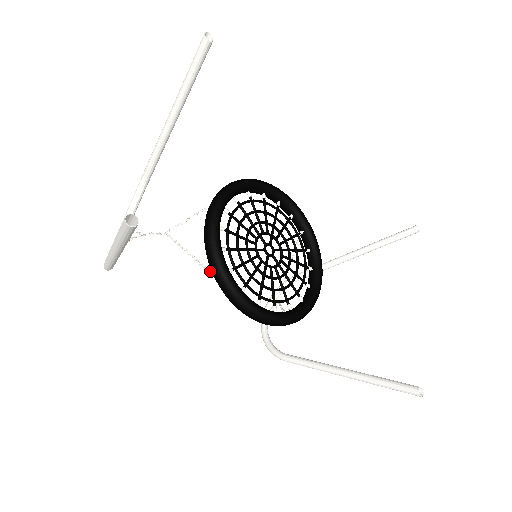
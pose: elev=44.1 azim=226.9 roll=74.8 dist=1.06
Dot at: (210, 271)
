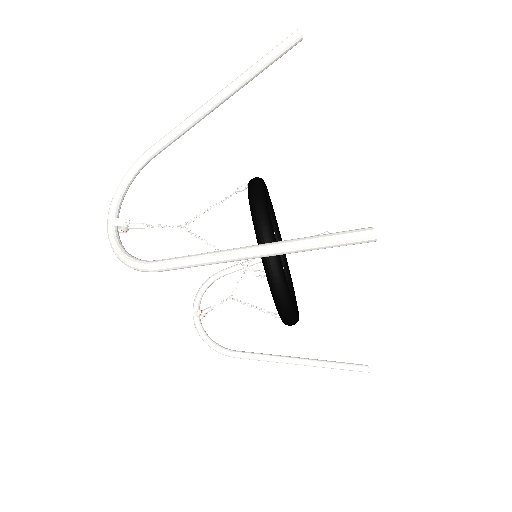
Dot at: (265, 274)
